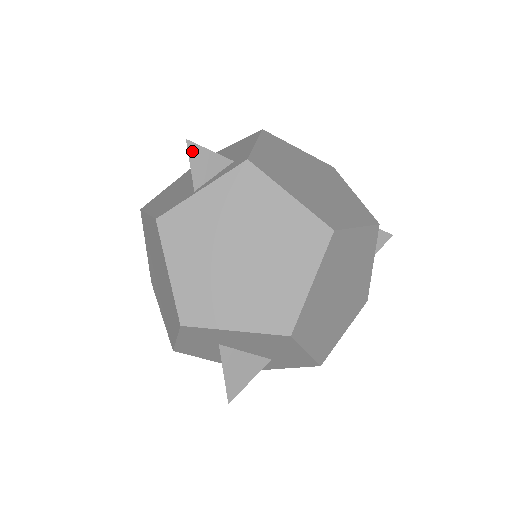
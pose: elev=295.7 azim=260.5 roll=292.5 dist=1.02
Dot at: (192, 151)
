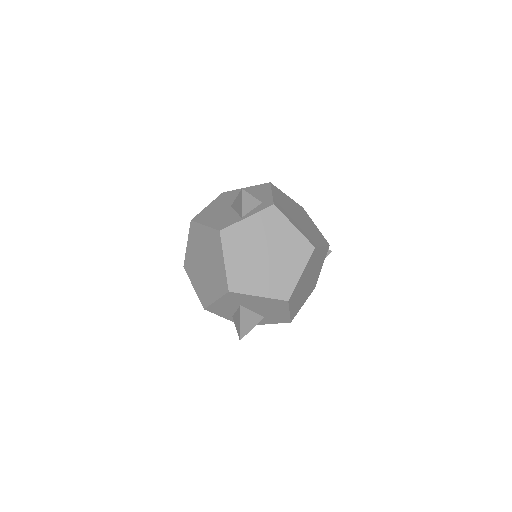
Dot at: (244, 195)
